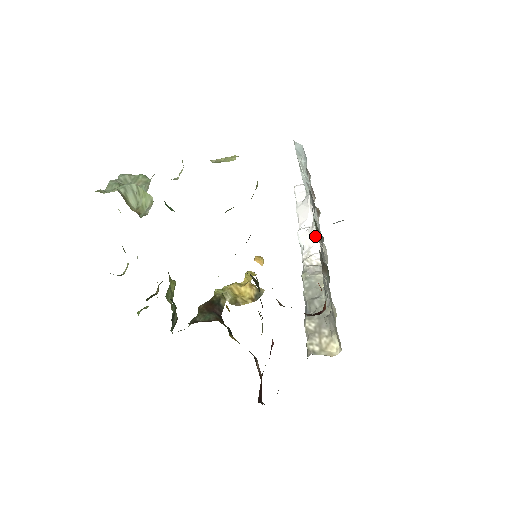
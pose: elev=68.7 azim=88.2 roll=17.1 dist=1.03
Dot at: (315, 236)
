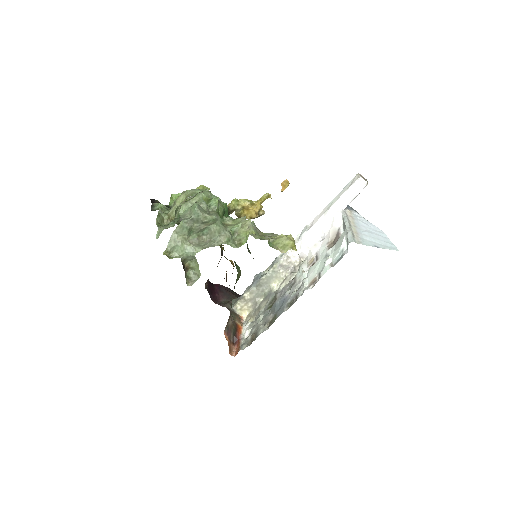
Dot at: (306, 252)
